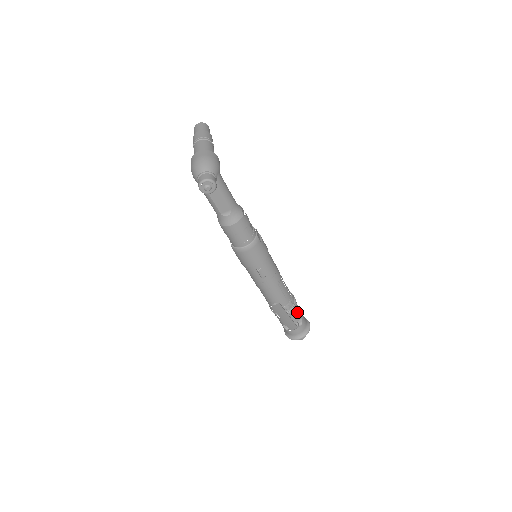
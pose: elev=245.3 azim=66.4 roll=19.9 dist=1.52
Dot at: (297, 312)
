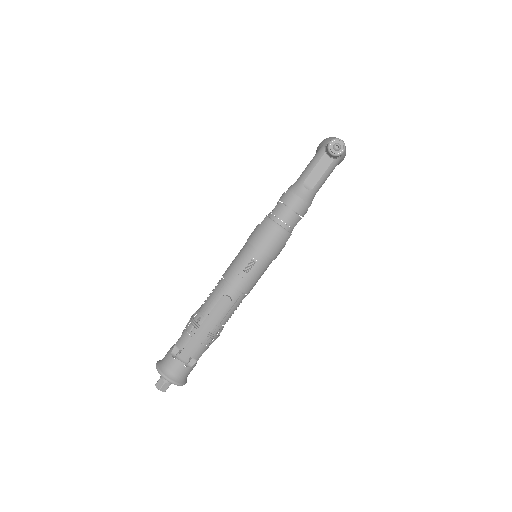
Dot at: (205, 349)
